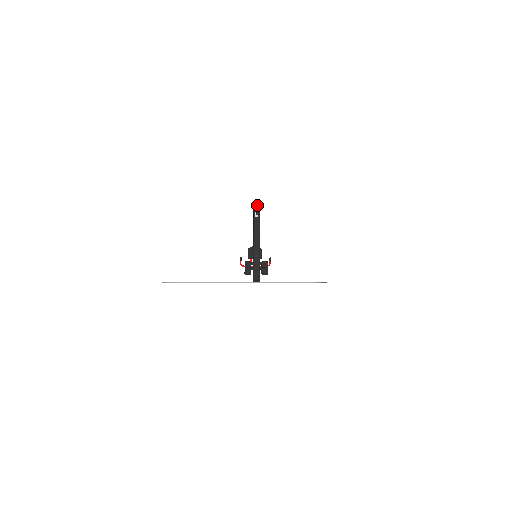
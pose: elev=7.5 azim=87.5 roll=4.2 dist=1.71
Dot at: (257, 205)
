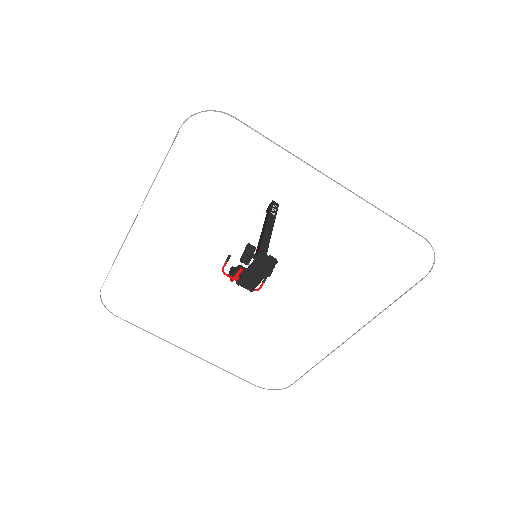
Dot at: (275, 206)
